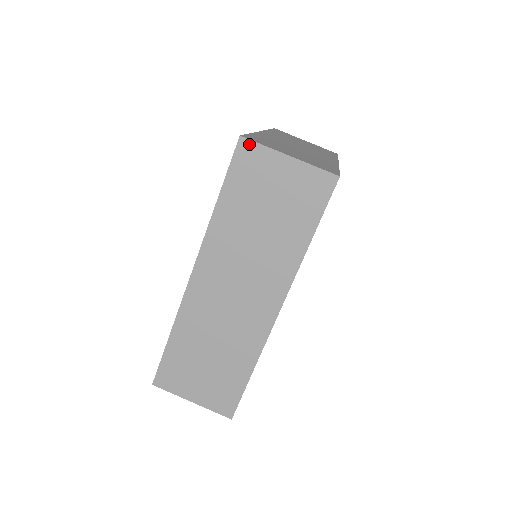
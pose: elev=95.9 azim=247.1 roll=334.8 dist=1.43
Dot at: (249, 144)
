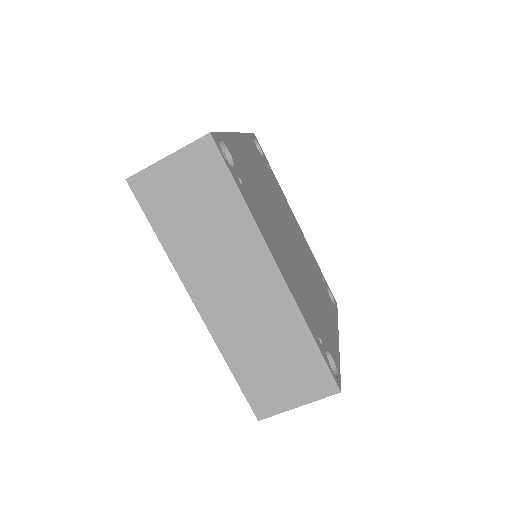
Dot at: (136, 178)
